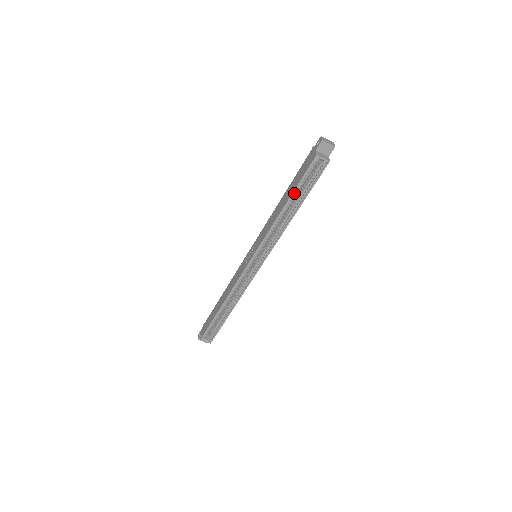
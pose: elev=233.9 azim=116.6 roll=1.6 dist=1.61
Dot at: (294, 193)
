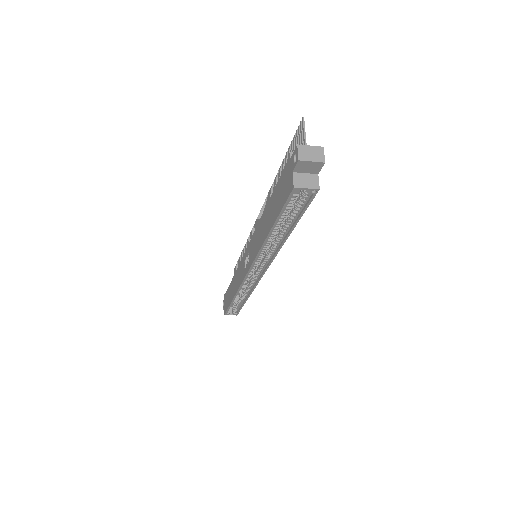
Dot at: (277, 221)
